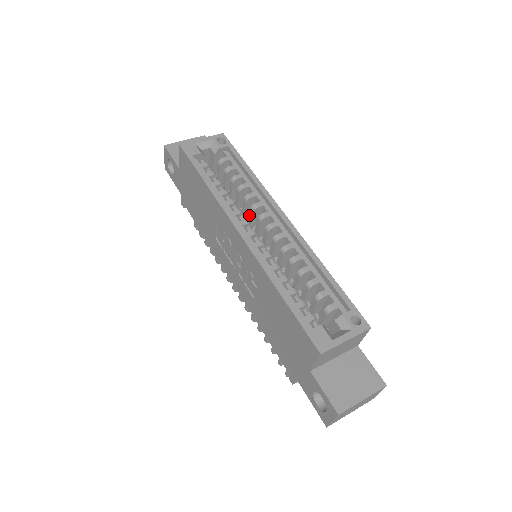
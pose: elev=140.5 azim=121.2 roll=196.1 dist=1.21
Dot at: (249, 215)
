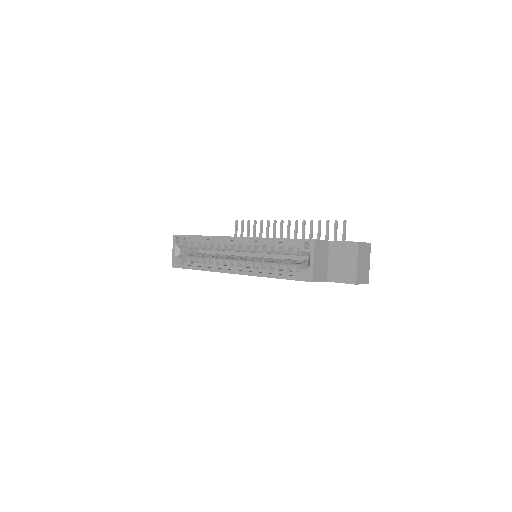
Dot at: occluded
